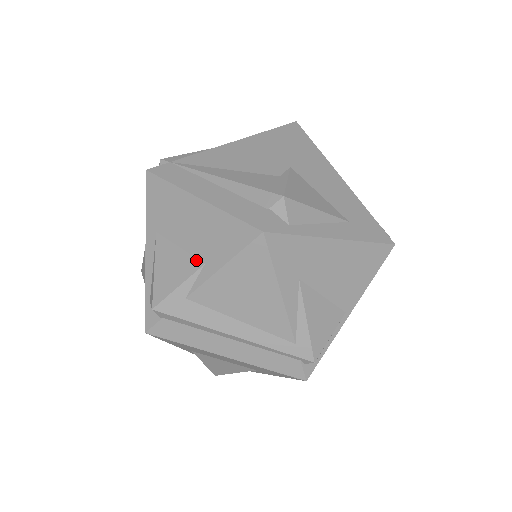
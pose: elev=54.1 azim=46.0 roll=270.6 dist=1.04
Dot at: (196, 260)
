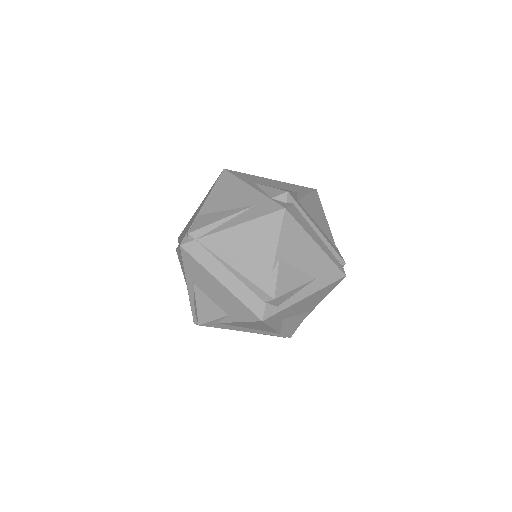
Dot at: (222, 311)
